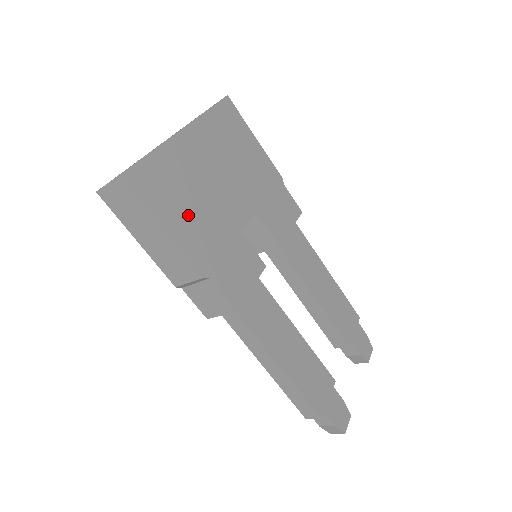
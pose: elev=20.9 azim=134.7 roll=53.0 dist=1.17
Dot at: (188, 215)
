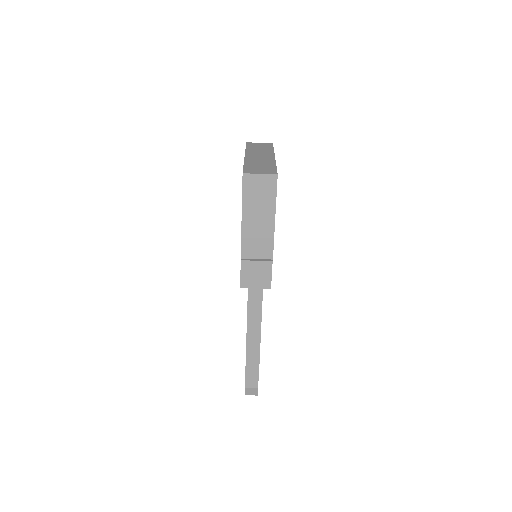
Dot at: occluded
